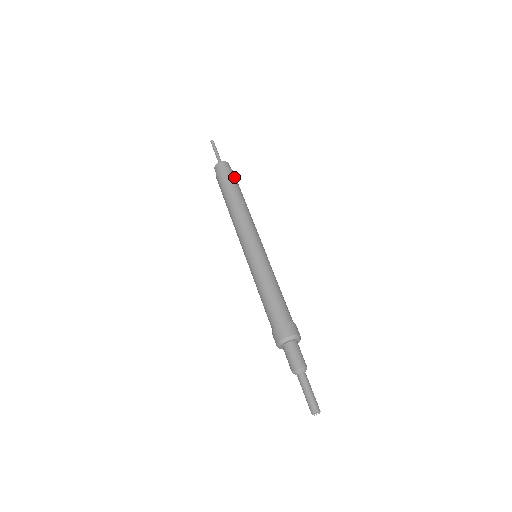
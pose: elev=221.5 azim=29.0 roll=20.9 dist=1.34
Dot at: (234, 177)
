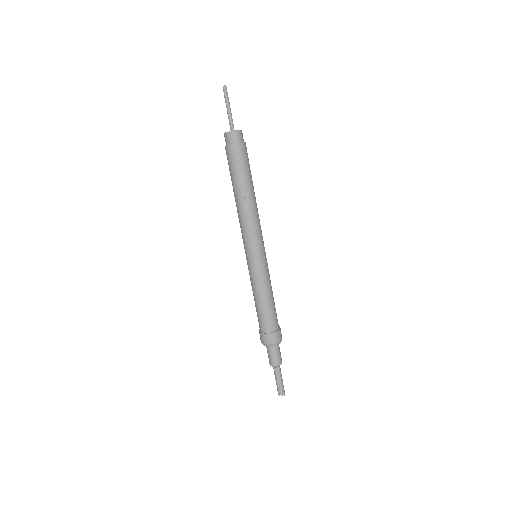
Dot at: (240, 158)
